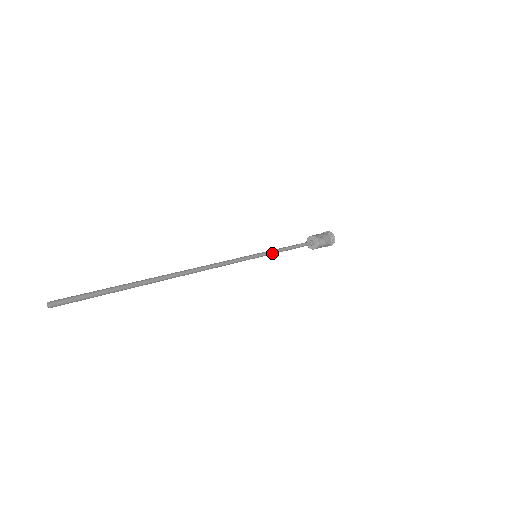
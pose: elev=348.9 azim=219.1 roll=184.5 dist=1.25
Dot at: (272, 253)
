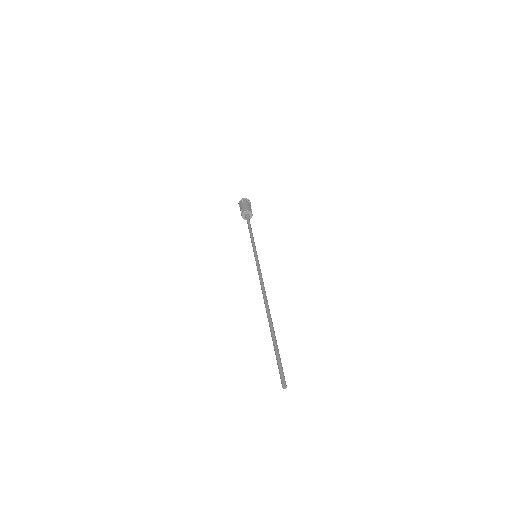
Dot at: (255, 246)
